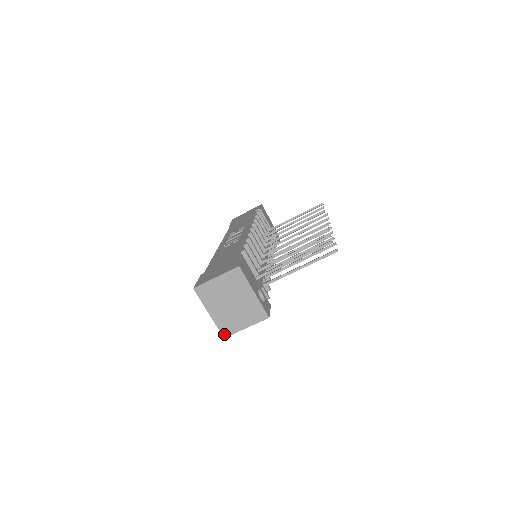
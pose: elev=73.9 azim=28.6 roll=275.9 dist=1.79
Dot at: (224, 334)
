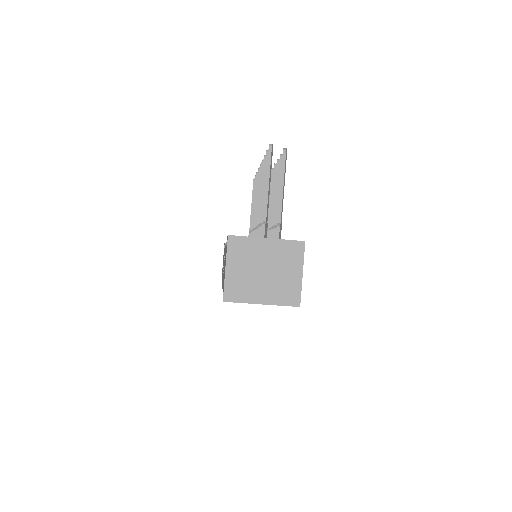
Dot at: (295, 304)
